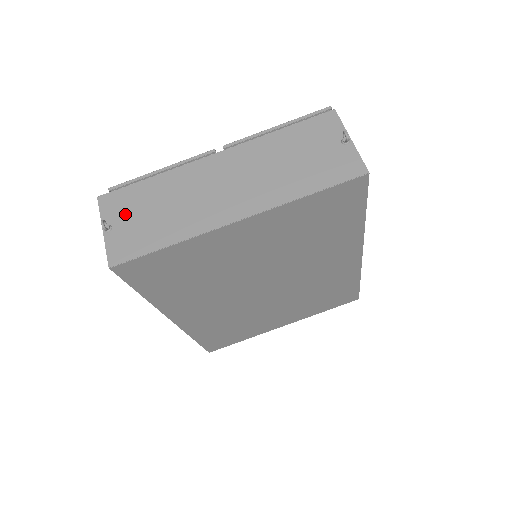
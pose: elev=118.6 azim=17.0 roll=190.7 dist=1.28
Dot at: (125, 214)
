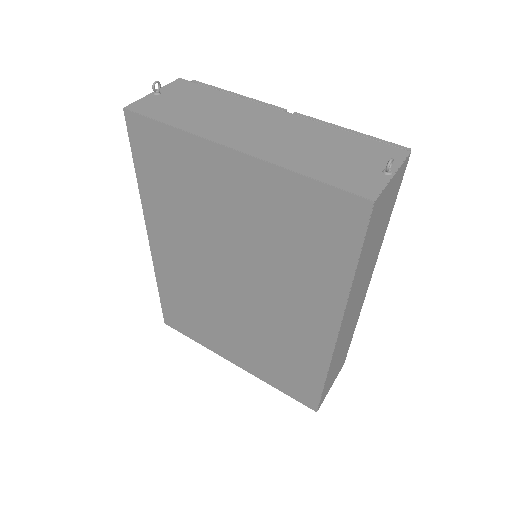
Dot at: (178, 95)
